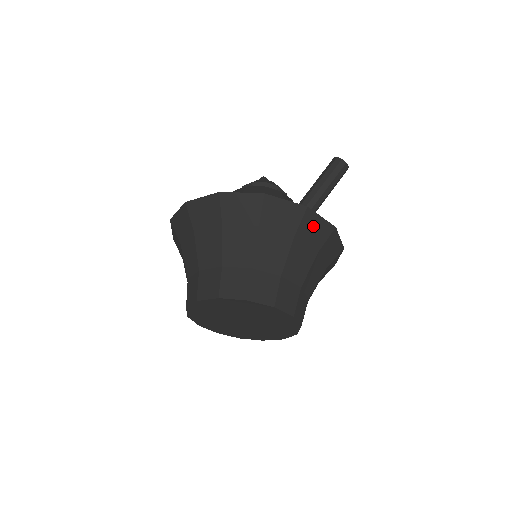
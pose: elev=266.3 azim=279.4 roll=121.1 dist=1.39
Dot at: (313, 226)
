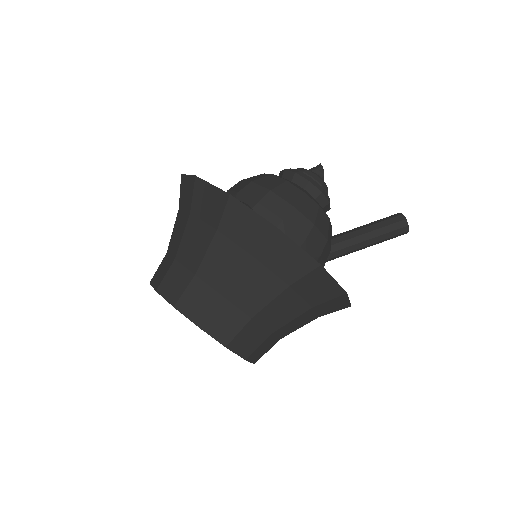
Dot at: (335, 303)
